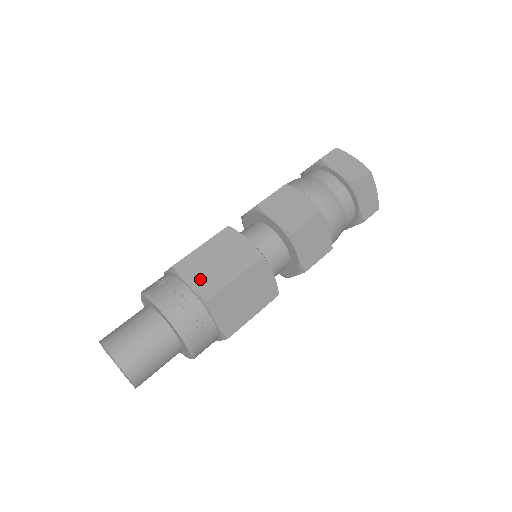
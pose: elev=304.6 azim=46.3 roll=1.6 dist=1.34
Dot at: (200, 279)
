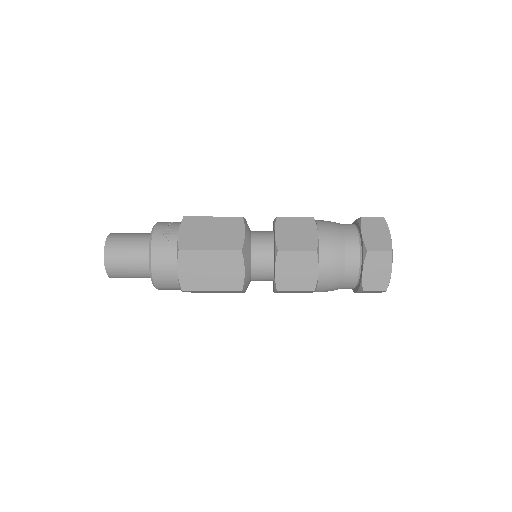
Dot at: occluded
